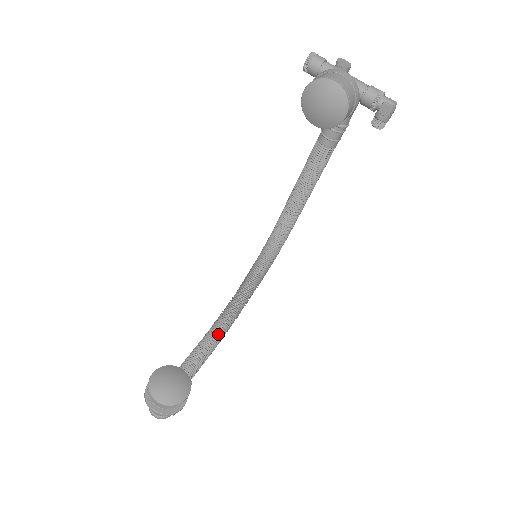
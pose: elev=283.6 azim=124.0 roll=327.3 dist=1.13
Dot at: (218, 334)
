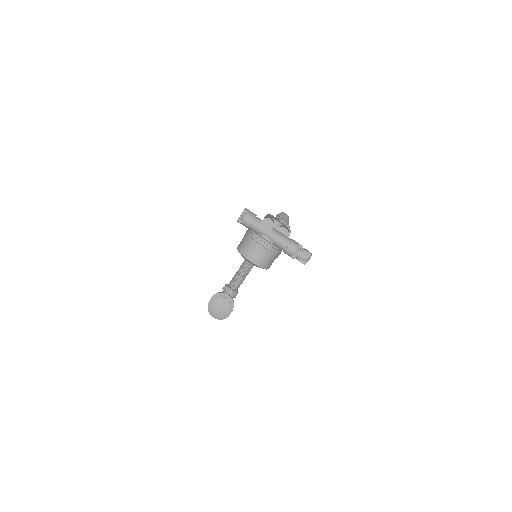
Dot at: occluded
